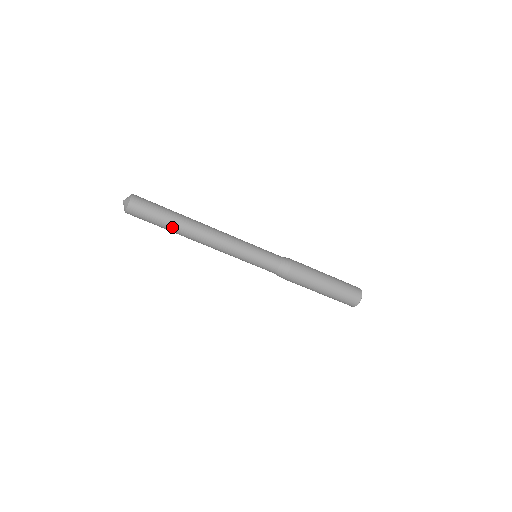
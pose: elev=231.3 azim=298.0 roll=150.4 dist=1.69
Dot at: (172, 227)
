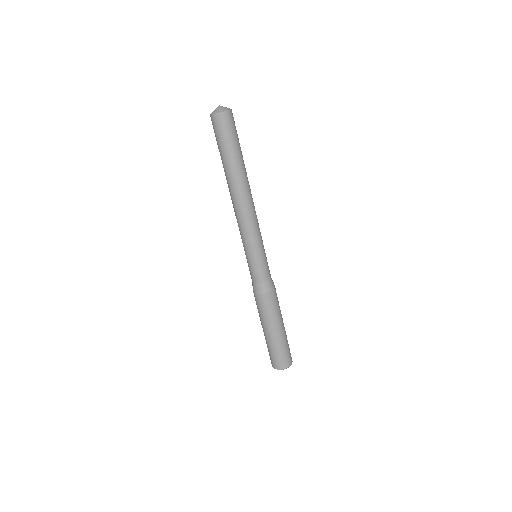
Dot at: (233, 165)
